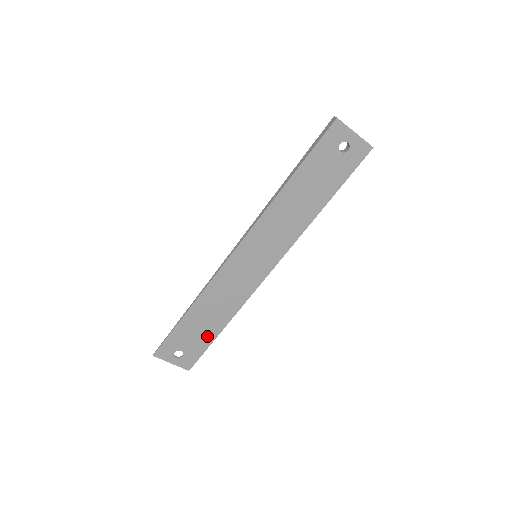
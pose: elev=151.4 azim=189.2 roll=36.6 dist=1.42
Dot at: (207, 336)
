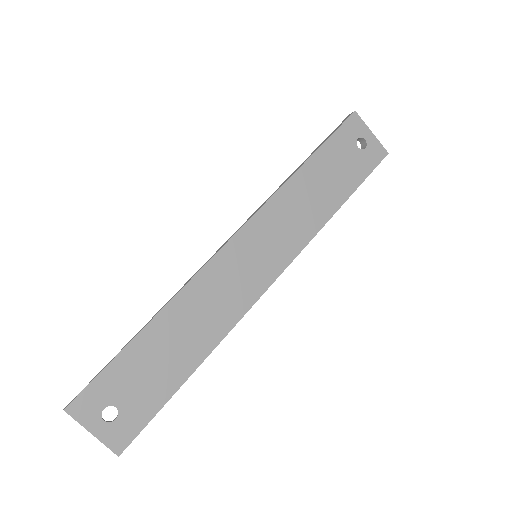
Dot at: (165, 382)
